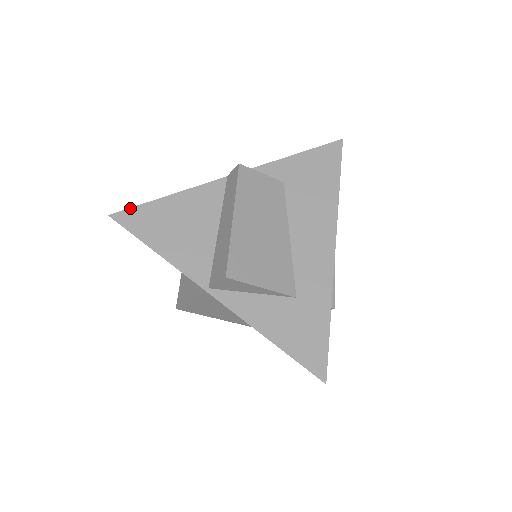
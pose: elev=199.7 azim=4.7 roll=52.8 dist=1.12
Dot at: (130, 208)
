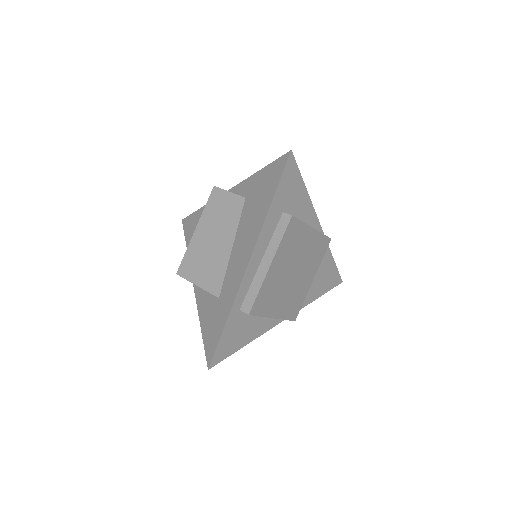
Dot at: (188, 216)
